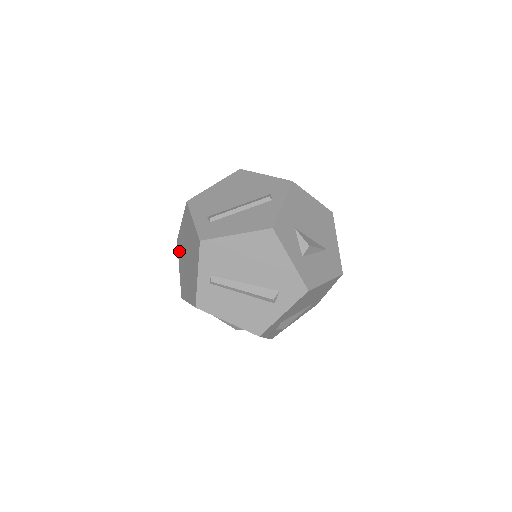
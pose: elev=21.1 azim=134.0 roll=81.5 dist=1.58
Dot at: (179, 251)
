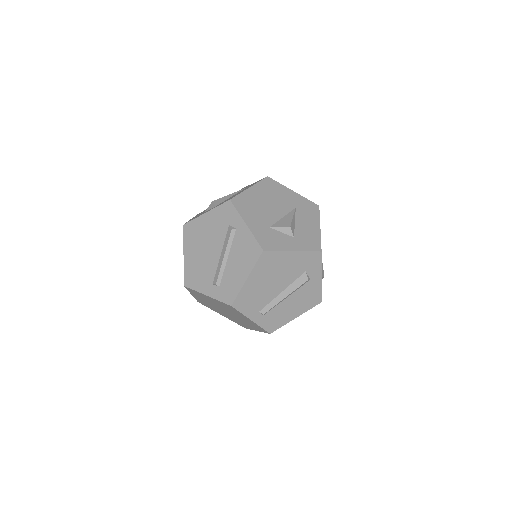
Dot at: occluded
